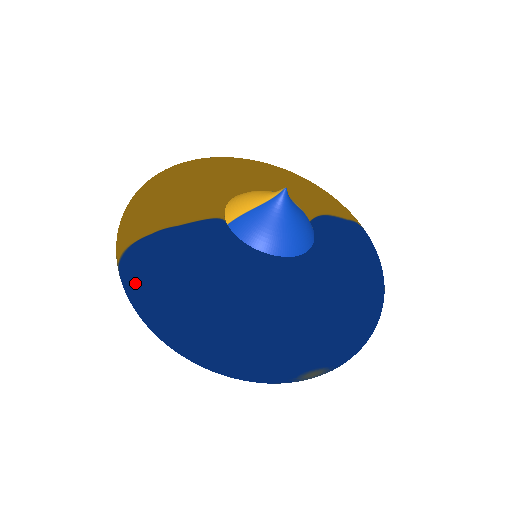
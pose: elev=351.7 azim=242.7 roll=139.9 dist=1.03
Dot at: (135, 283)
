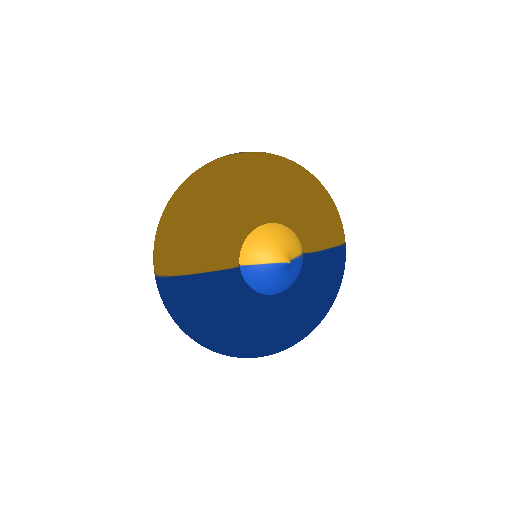
Dot at: (168, 303)
